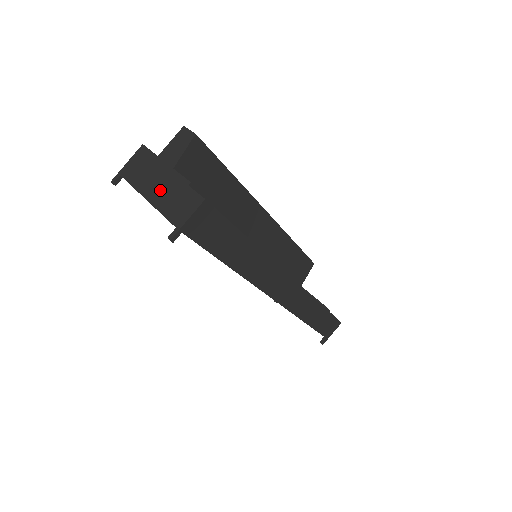
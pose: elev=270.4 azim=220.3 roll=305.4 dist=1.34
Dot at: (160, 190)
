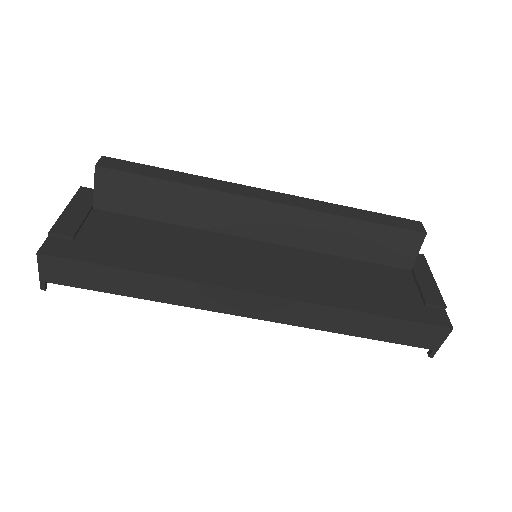
Dot at: occluded
